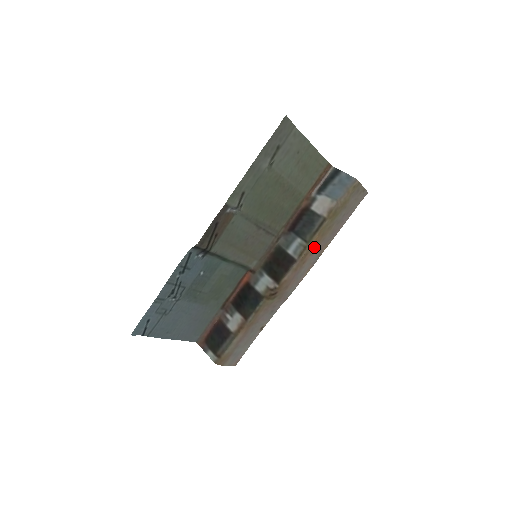
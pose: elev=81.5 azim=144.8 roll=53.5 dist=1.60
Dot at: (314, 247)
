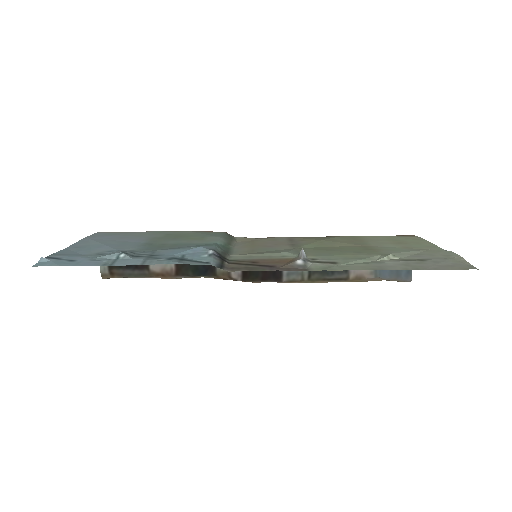
Dot at: occluded
